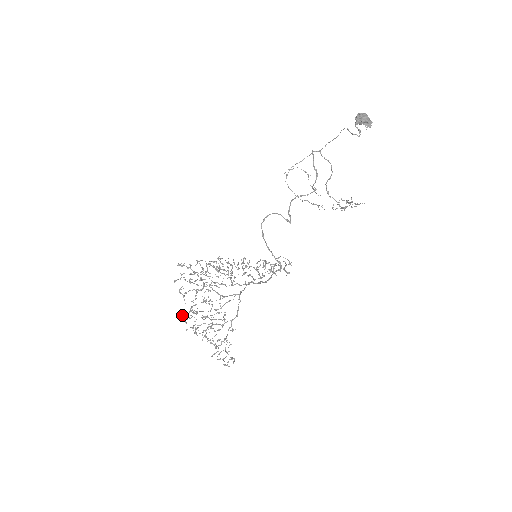
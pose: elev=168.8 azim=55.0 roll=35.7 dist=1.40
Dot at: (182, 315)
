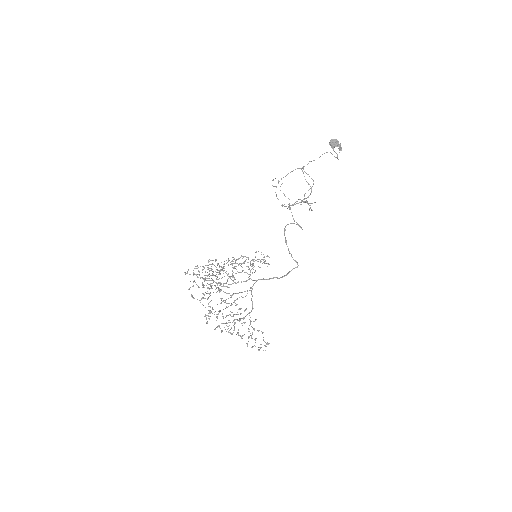
Dot at: (206, 318)
